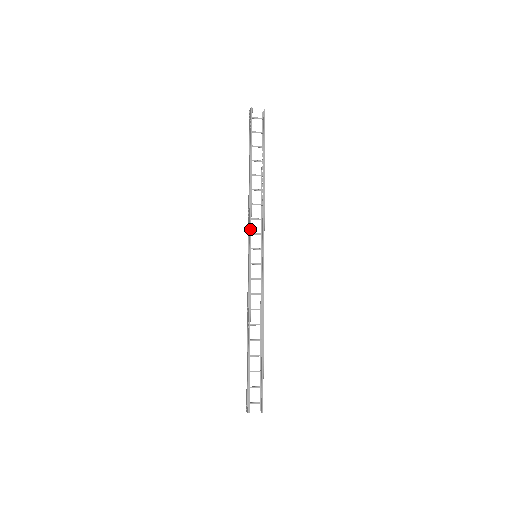
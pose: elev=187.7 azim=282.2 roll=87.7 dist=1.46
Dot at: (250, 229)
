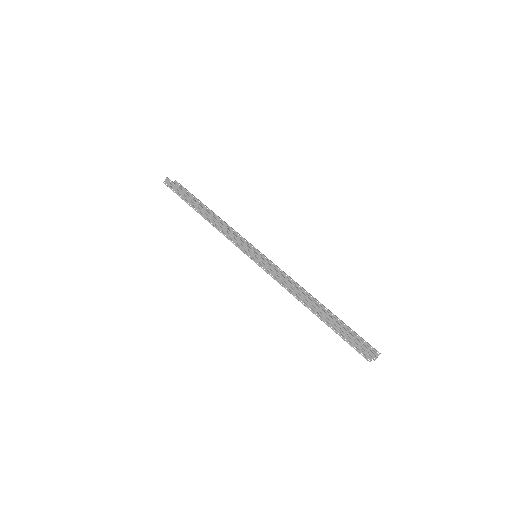
Dot at: (237, 237)
